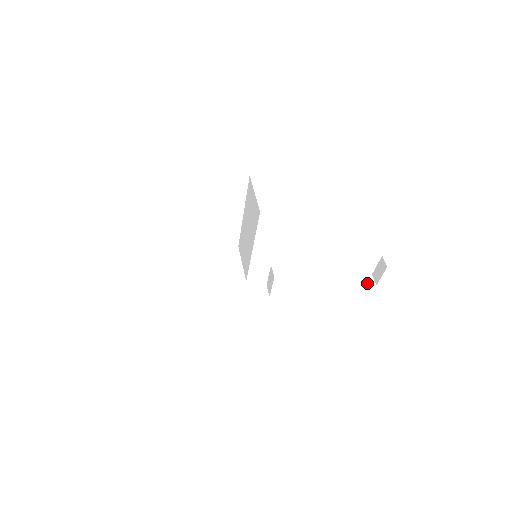
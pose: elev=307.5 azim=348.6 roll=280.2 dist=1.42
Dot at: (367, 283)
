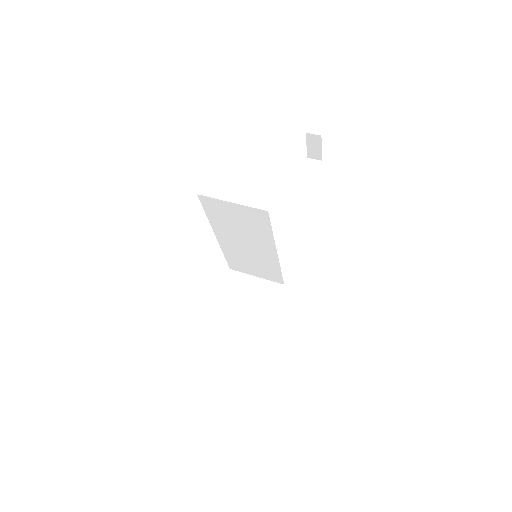
Dot at: (315, 168)
